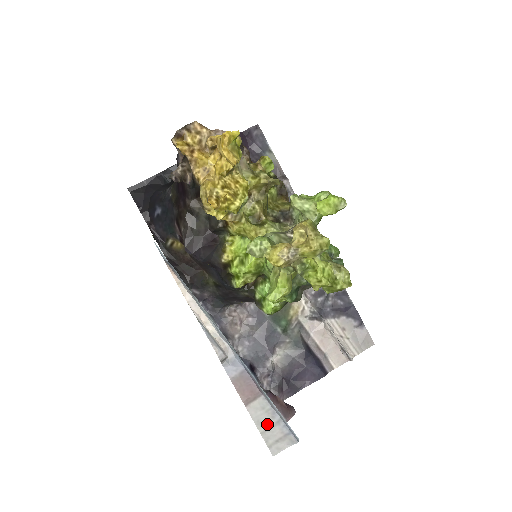
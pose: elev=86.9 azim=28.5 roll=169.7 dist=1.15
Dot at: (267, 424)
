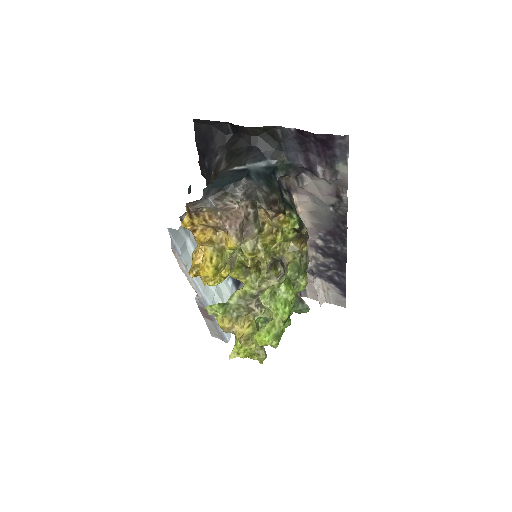
Dot at: (213, 328)
